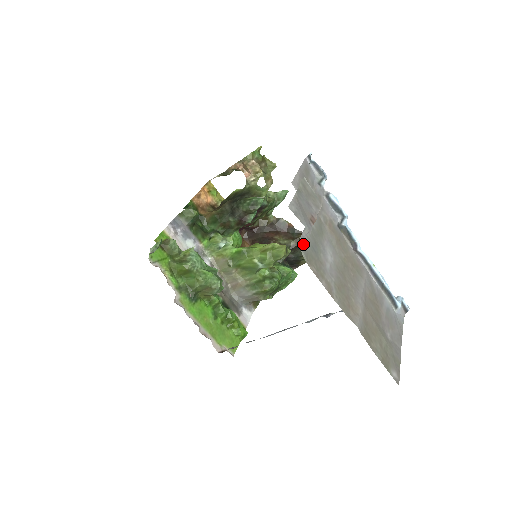
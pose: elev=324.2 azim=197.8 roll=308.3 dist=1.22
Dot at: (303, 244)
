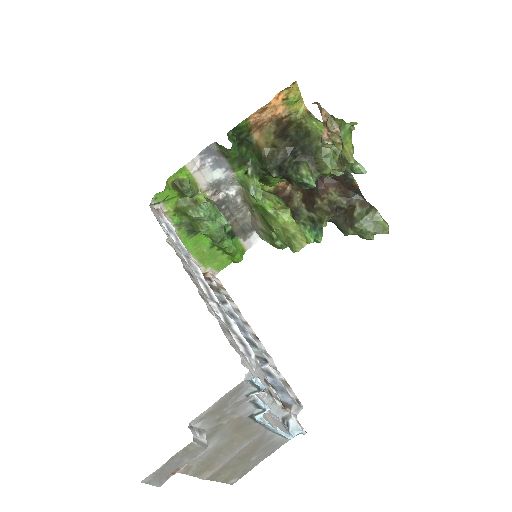
Dot at: occluded
